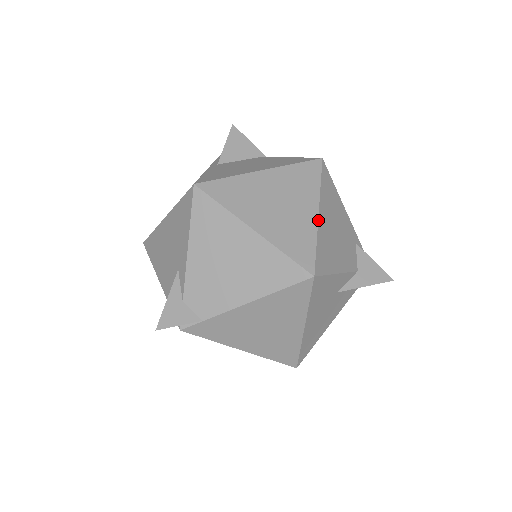
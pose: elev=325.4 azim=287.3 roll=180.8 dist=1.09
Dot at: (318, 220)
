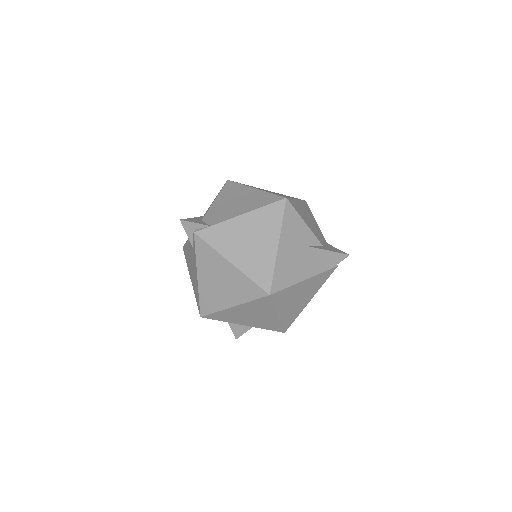
Dot at: (296, 199)
